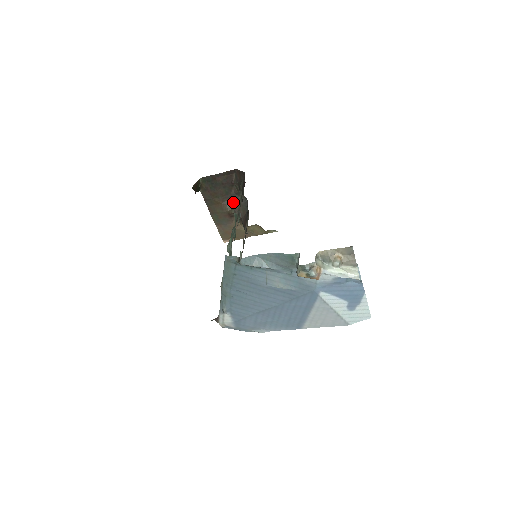
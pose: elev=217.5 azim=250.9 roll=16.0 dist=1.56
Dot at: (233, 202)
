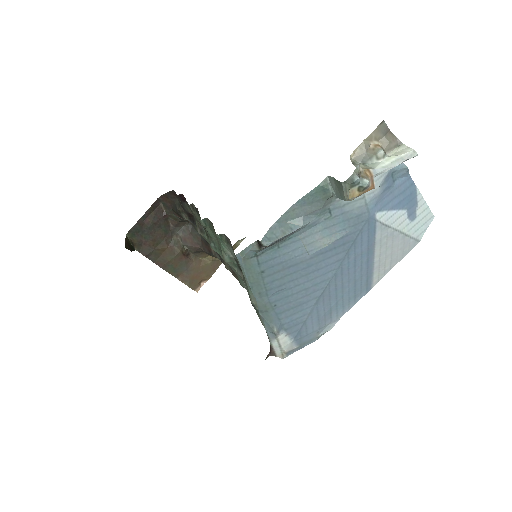
Dot at: (179, 238)
